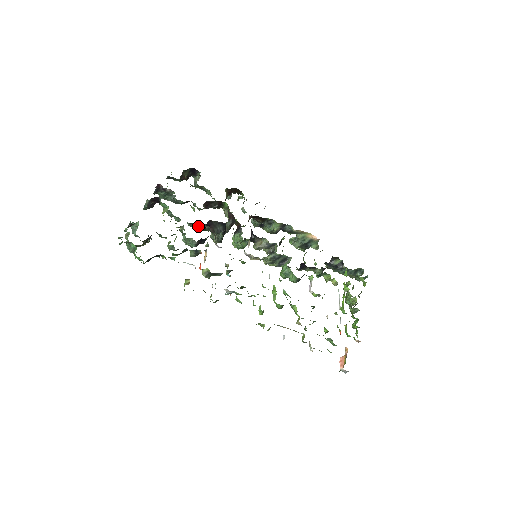
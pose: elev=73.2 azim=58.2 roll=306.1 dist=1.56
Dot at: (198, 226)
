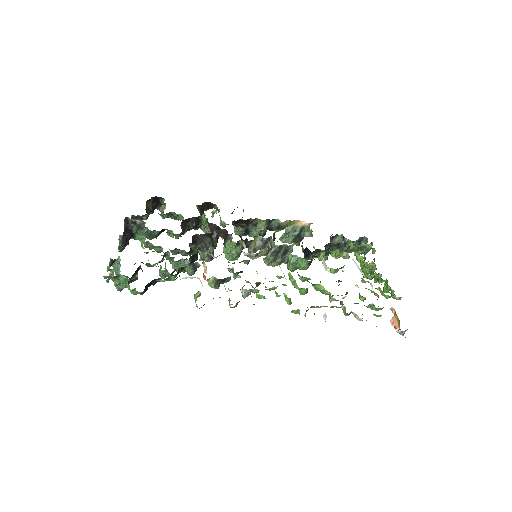
Dot at: occluded
